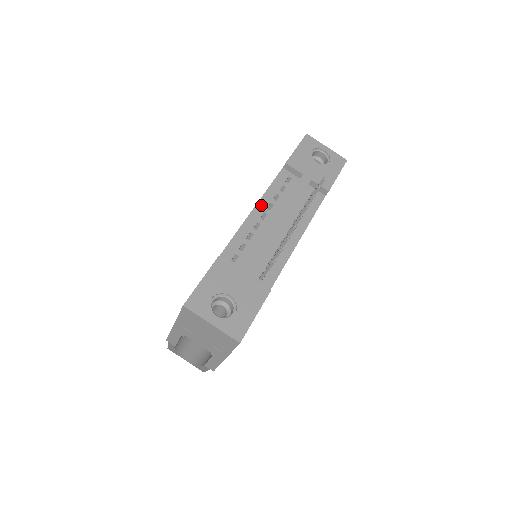
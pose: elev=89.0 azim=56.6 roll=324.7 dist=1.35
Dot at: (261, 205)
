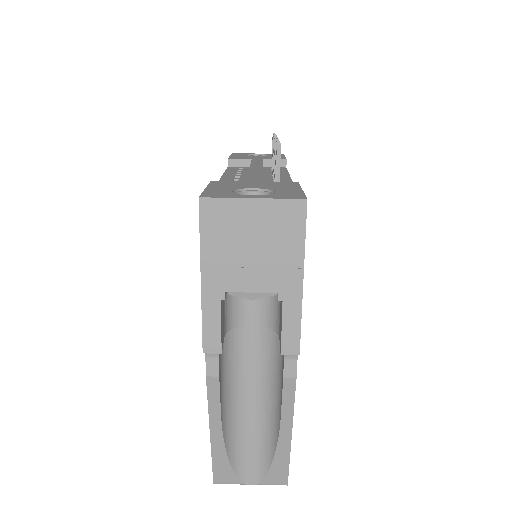
Dot at: (227, 175)
